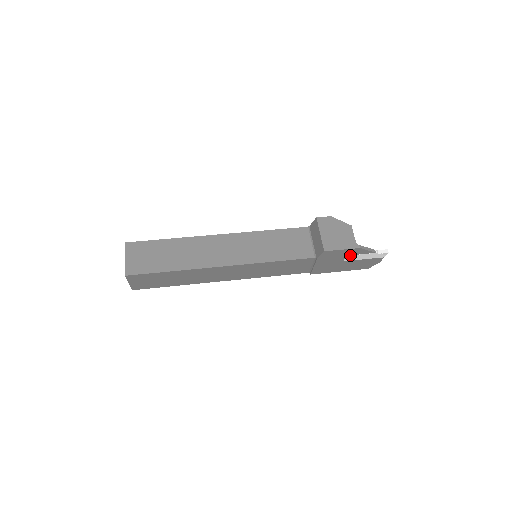
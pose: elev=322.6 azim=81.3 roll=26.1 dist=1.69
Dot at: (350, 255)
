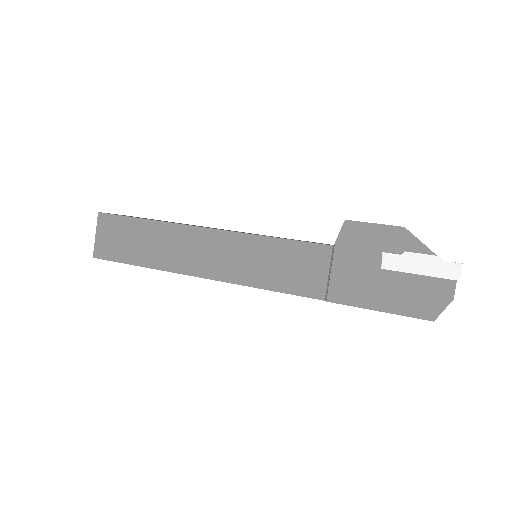
Dot at: (390, 250)
